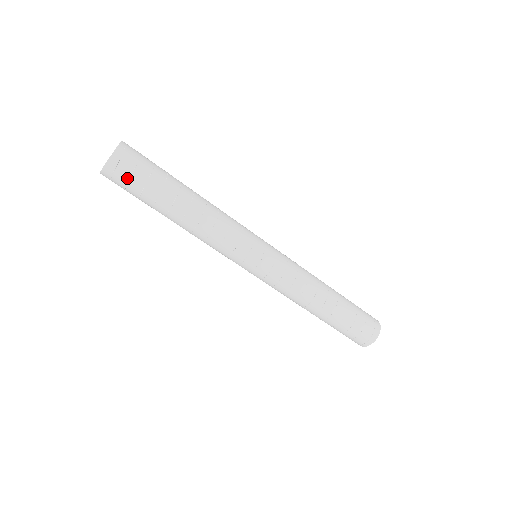
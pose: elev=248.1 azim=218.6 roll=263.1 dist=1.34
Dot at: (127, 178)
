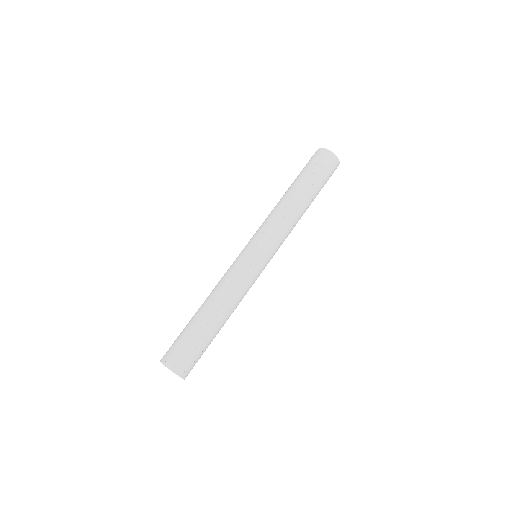
Dot at: occluded
